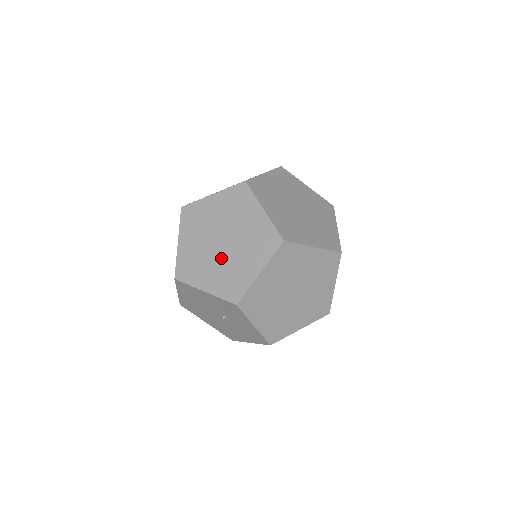
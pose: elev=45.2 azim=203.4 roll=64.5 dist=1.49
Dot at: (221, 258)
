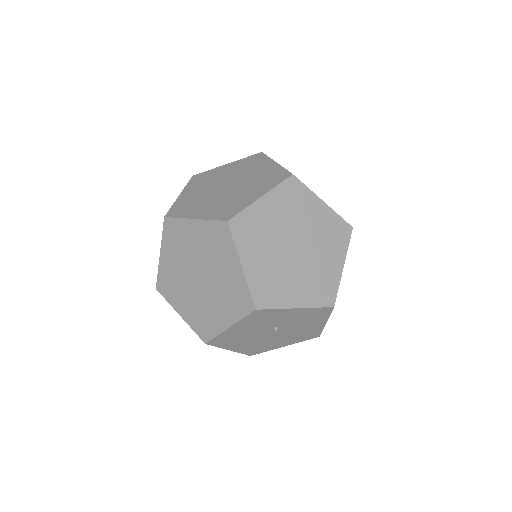
Dot at: (211, 290)
